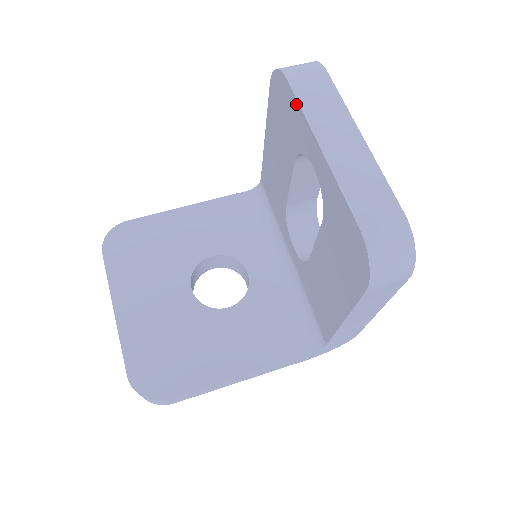
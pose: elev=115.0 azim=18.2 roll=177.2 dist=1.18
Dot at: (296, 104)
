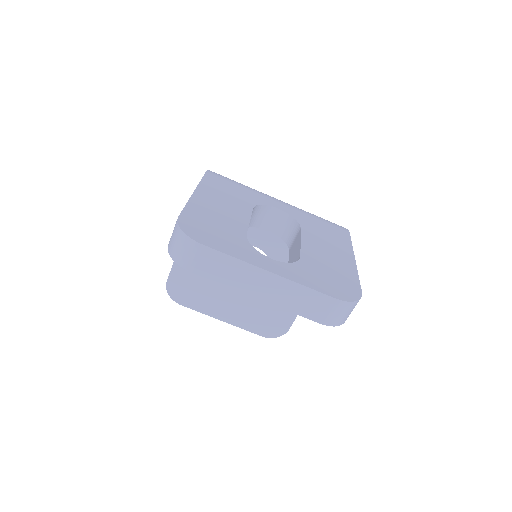
Dot at: (214, 279)
